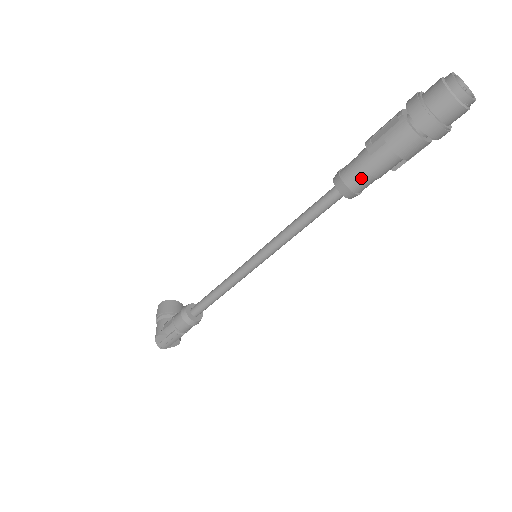
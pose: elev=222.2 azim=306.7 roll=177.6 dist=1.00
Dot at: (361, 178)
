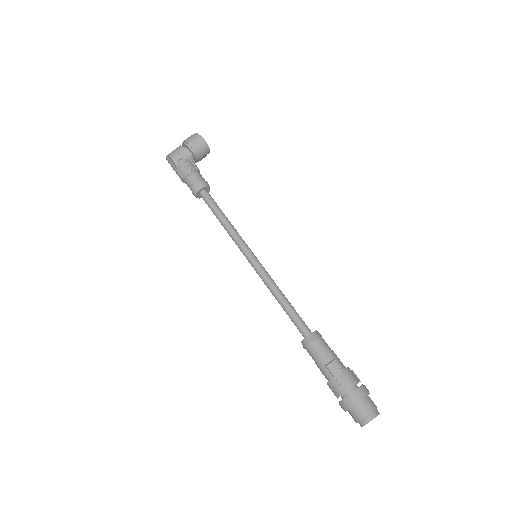
Dot at: (312, 356)
